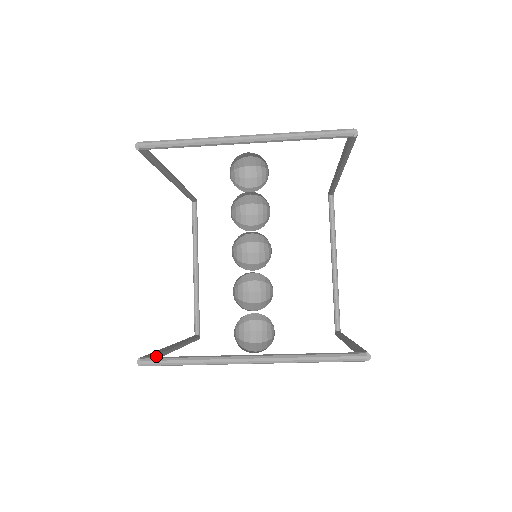
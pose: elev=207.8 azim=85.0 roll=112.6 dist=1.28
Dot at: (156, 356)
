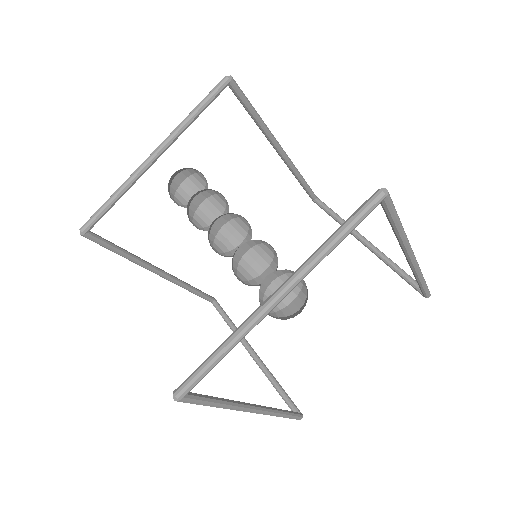
Dot at: (206, 396)
